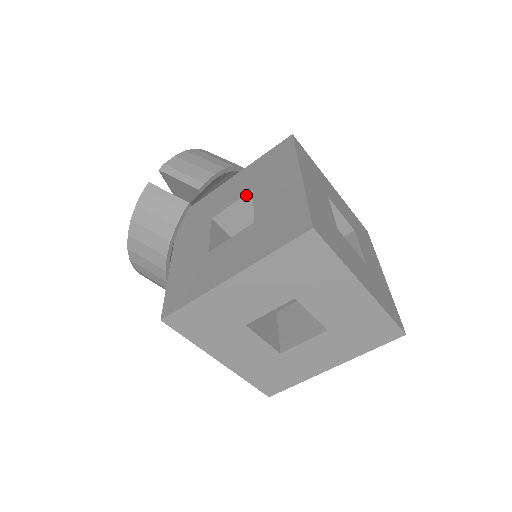
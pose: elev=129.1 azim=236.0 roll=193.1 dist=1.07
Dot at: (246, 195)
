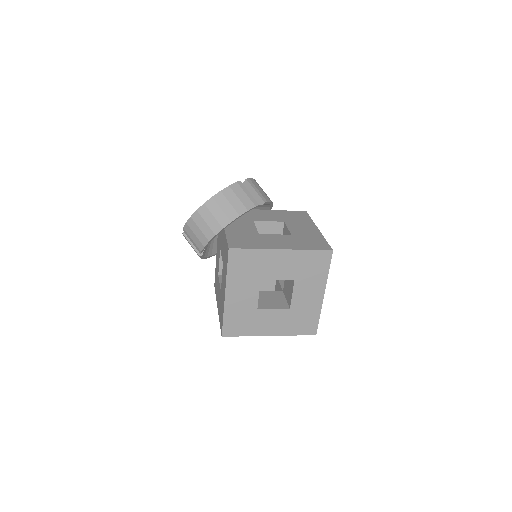
Dot at: (279, 222)
